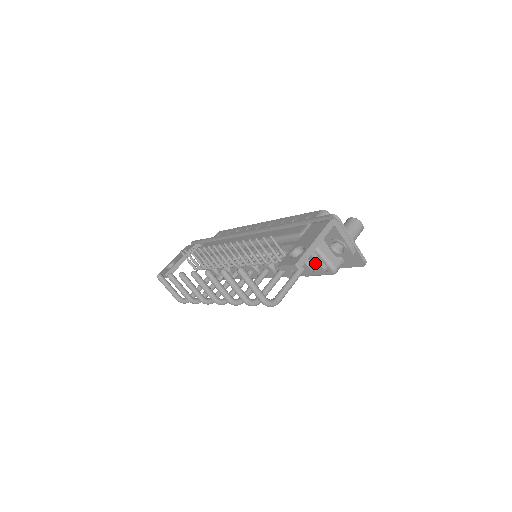
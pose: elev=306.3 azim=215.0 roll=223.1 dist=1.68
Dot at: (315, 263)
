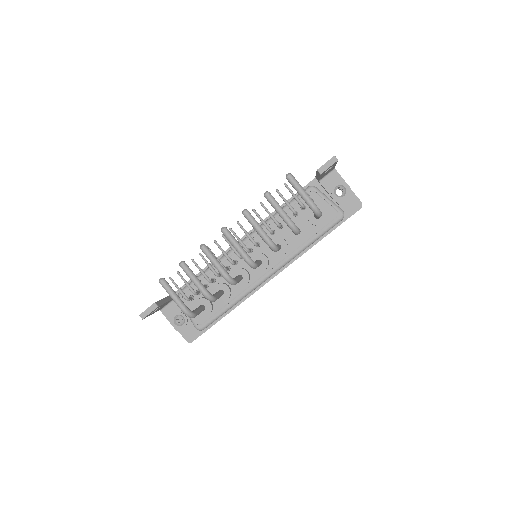
Dot at: (327, 207)
